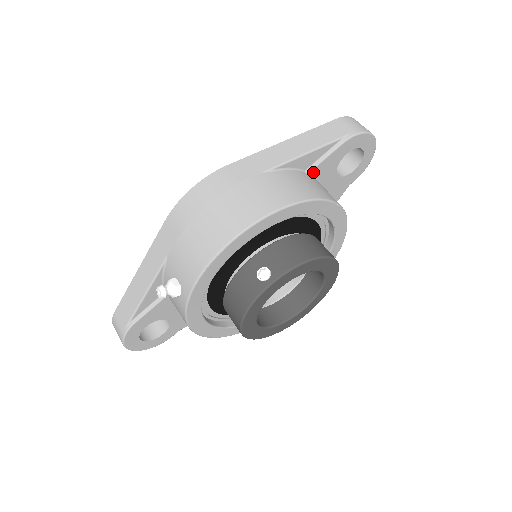
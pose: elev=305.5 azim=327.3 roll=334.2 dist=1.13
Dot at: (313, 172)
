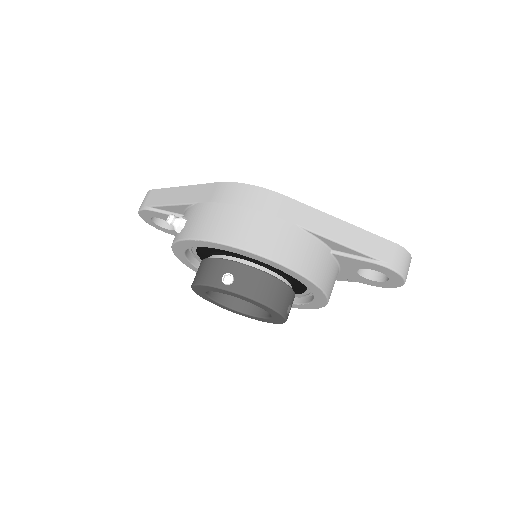
Dot at: (337, 256)
